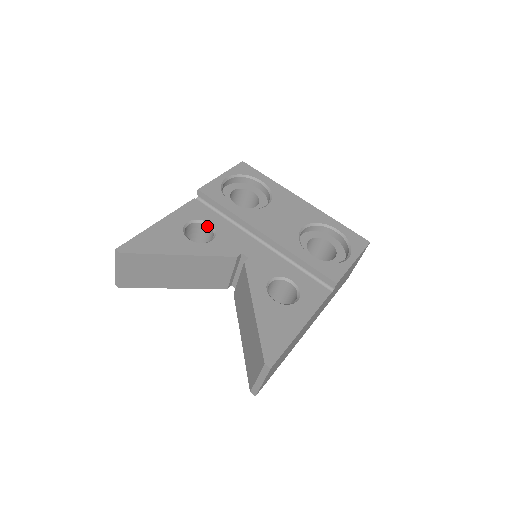
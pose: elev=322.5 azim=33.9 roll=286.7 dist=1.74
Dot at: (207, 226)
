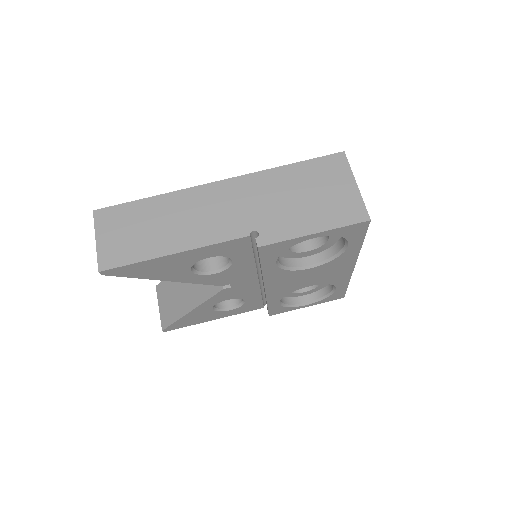
Dot at: occluded
